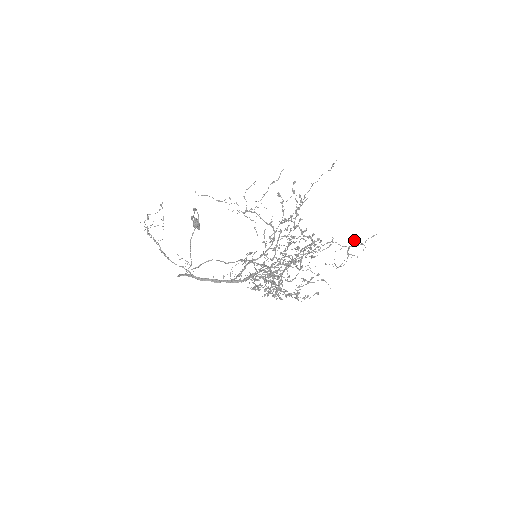
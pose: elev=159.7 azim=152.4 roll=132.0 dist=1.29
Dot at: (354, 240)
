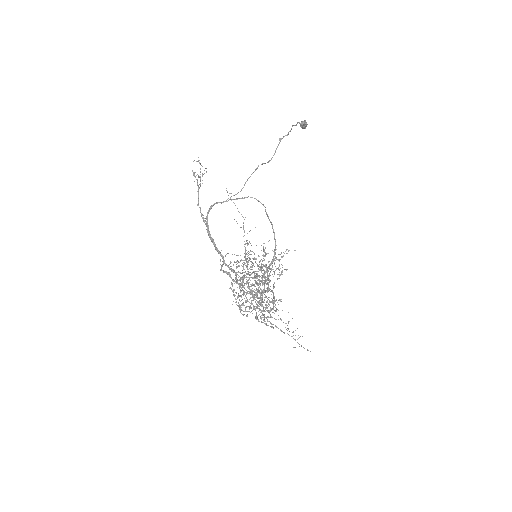
Dot at: occluded
